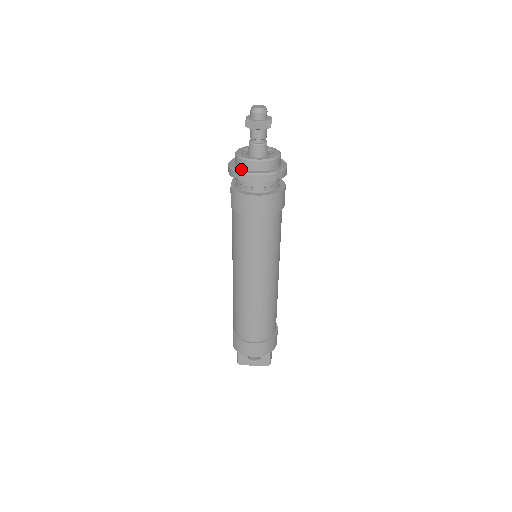
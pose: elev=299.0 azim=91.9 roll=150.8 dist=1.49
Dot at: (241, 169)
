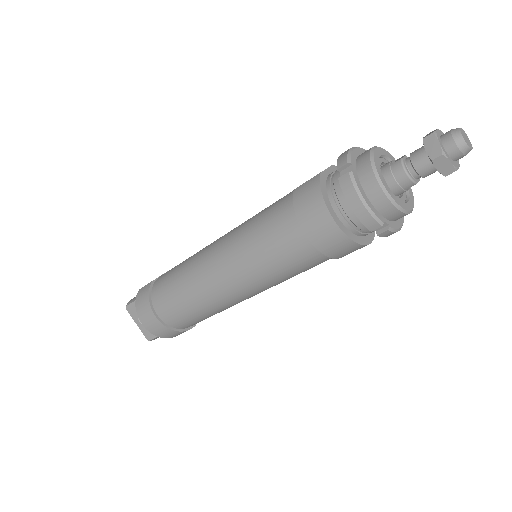
Dot at: (356, 172)
